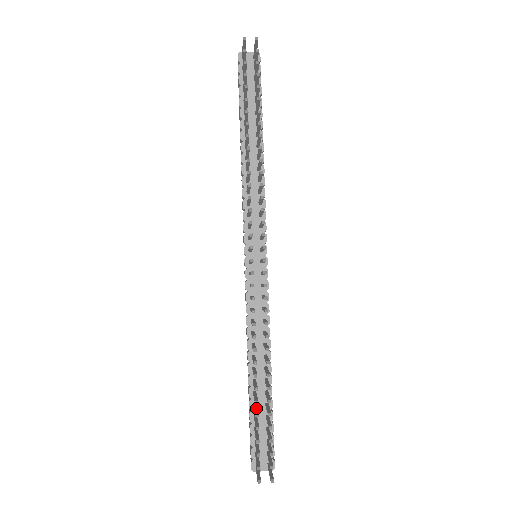
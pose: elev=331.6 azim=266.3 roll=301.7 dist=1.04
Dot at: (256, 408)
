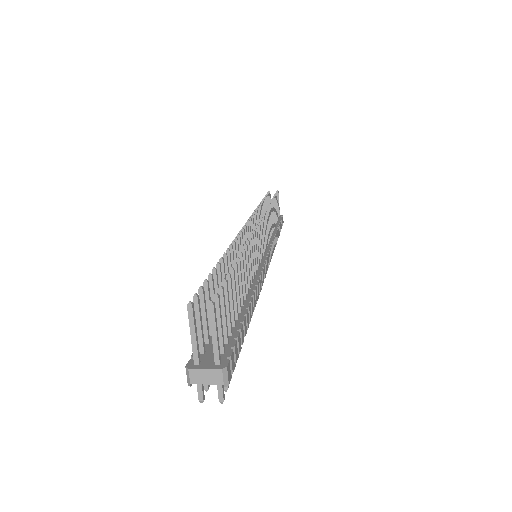
Dot at: (217, 292)
